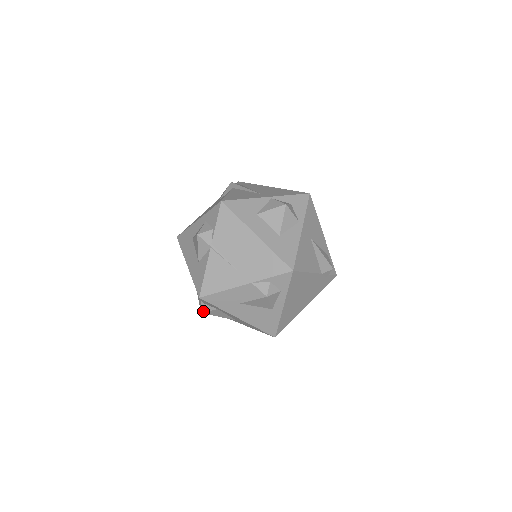
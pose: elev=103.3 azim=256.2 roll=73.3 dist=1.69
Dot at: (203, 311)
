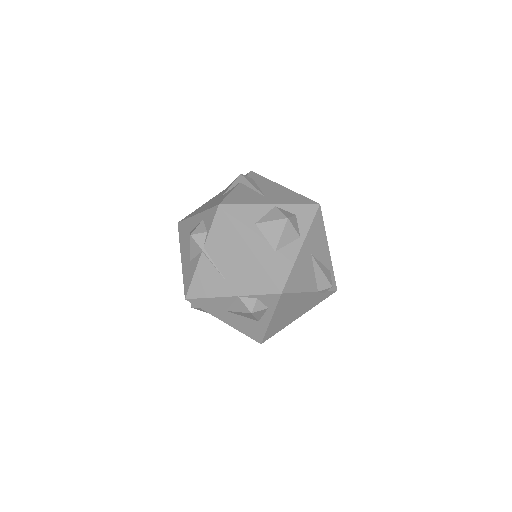
Dot at: (192, 306)
